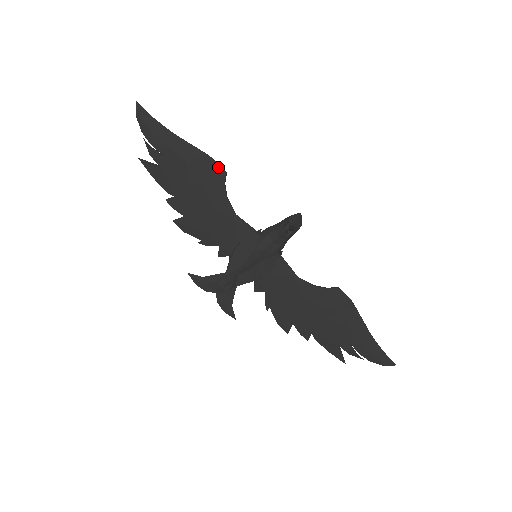
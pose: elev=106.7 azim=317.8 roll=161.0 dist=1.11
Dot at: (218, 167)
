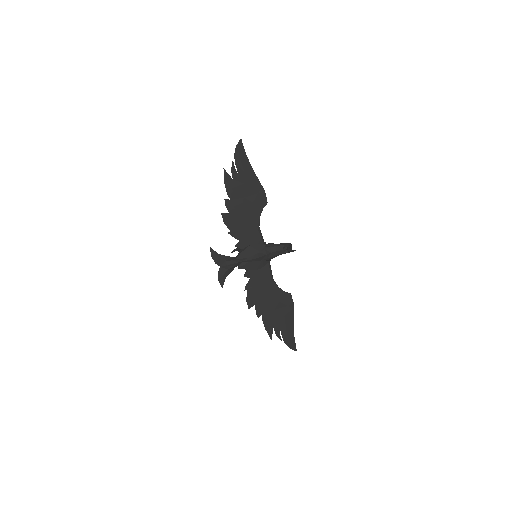
Dot at: (265, 198)
